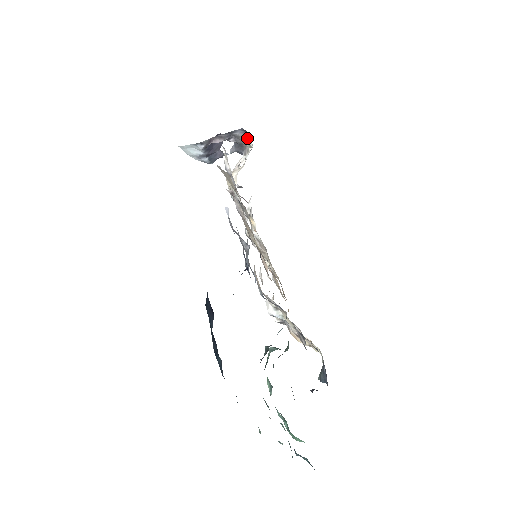
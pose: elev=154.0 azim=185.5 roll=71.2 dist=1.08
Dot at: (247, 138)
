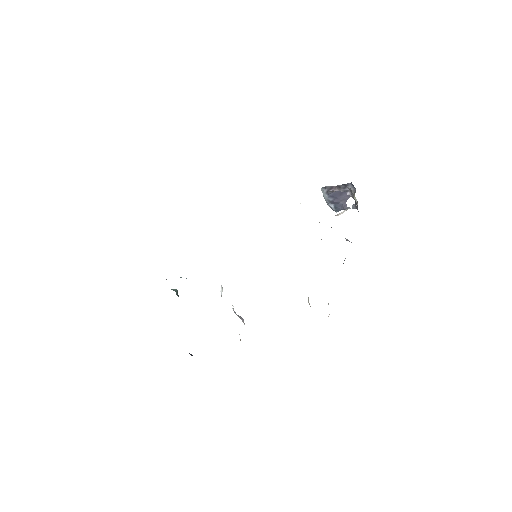
Dot at: occluded
